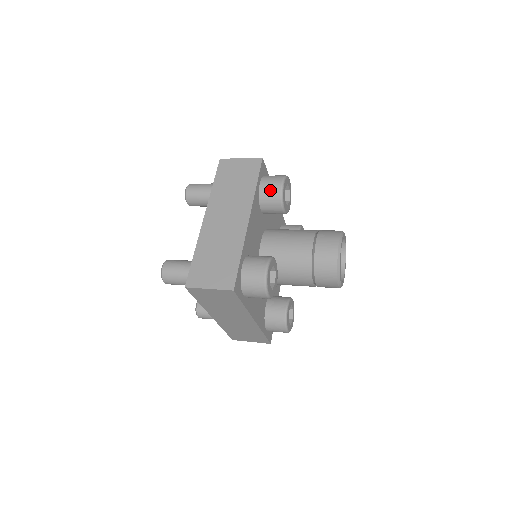
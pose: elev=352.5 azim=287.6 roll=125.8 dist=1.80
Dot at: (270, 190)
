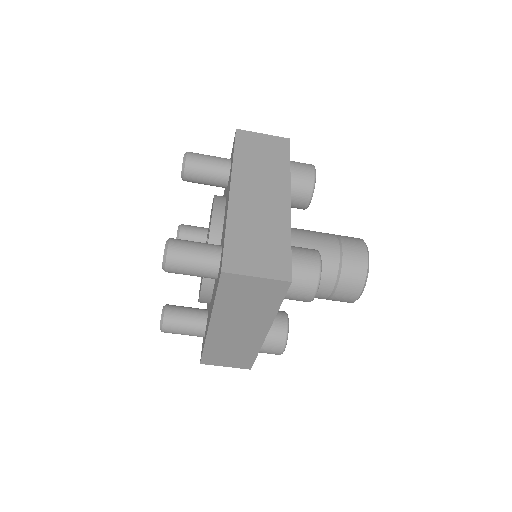
Dot at: occluded
